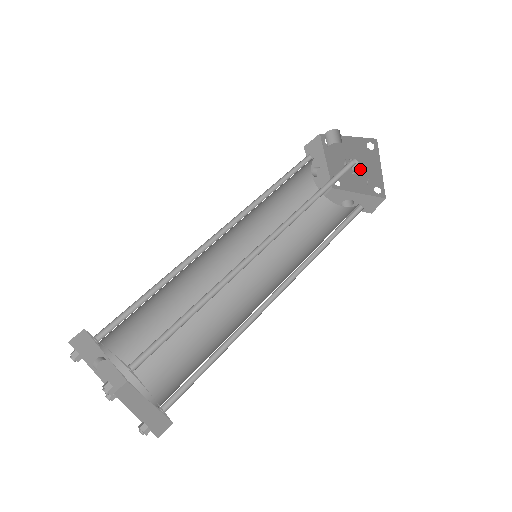
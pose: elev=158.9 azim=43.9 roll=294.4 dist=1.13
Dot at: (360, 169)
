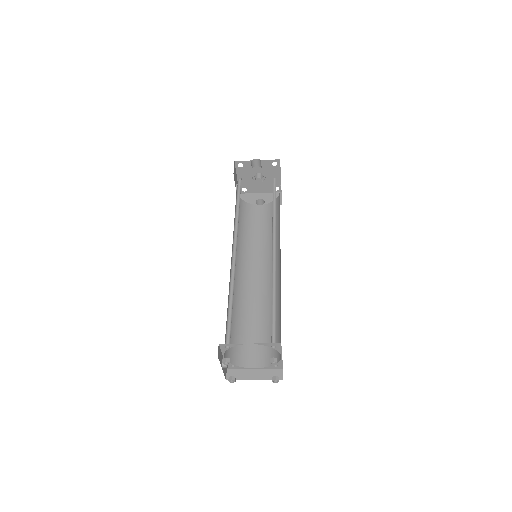
Dot at: (263, 178)
